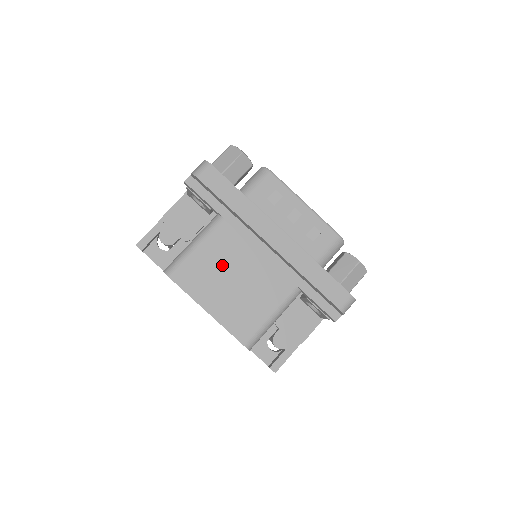
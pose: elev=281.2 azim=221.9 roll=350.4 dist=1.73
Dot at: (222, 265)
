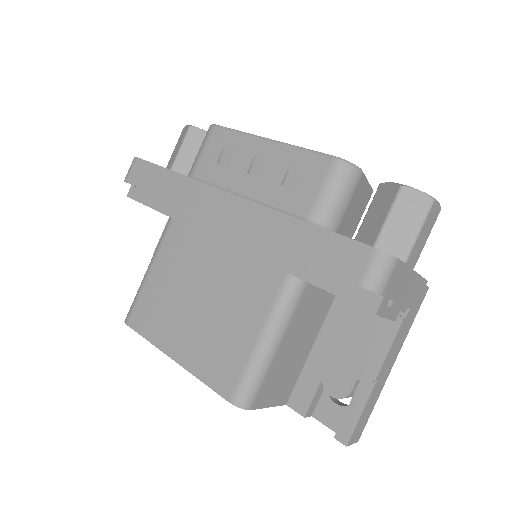
Dot at: (180, 283)
